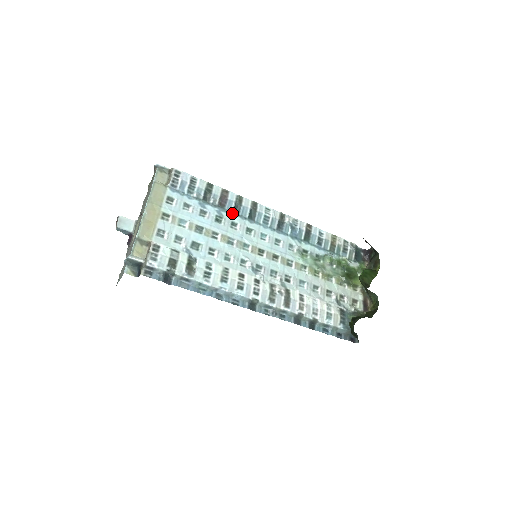
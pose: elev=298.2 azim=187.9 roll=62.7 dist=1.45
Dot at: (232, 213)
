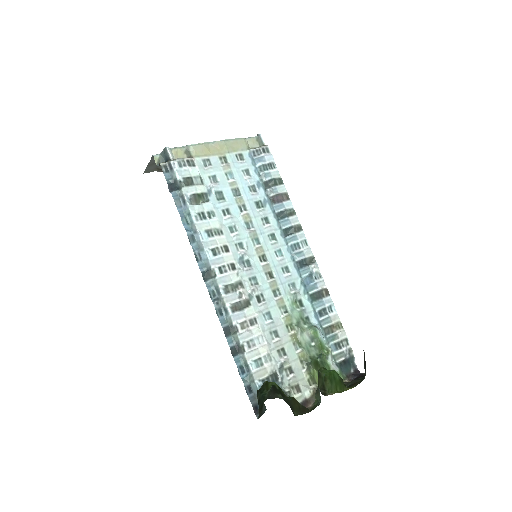
Dot at: (275, 213)
